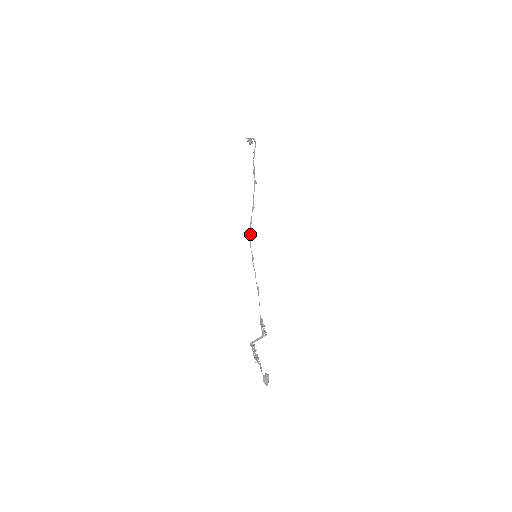
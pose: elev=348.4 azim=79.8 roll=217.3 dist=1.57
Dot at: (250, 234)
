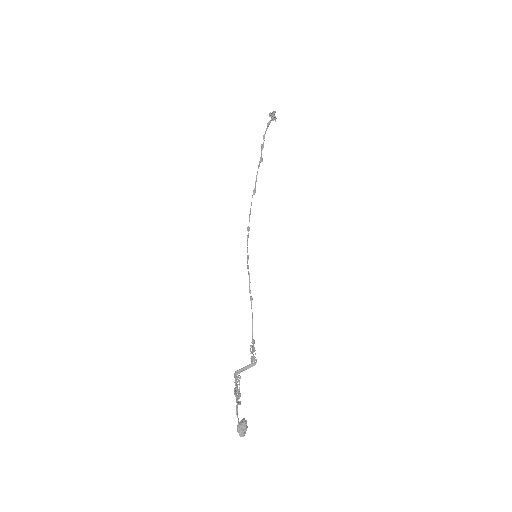
Dot at: (248, 226)
